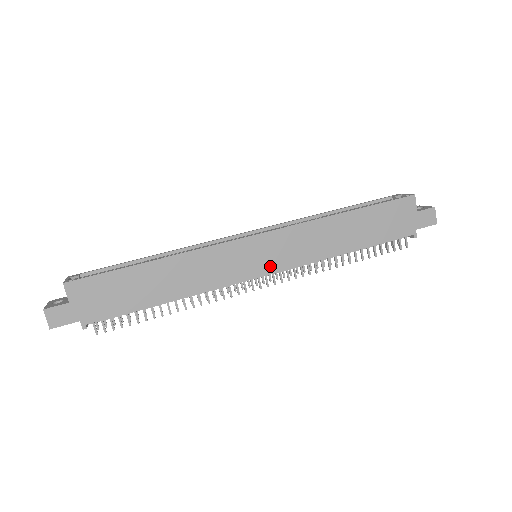
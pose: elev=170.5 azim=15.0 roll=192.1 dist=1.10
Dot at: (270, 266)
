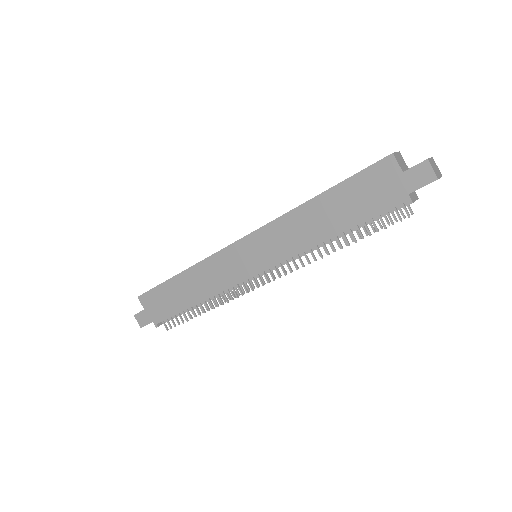
Dot at: (260, 265)
